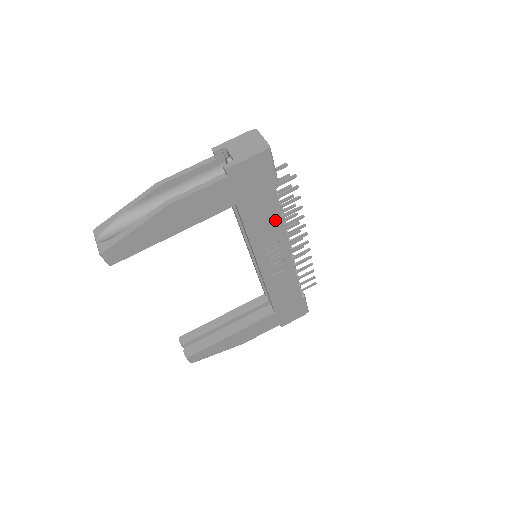
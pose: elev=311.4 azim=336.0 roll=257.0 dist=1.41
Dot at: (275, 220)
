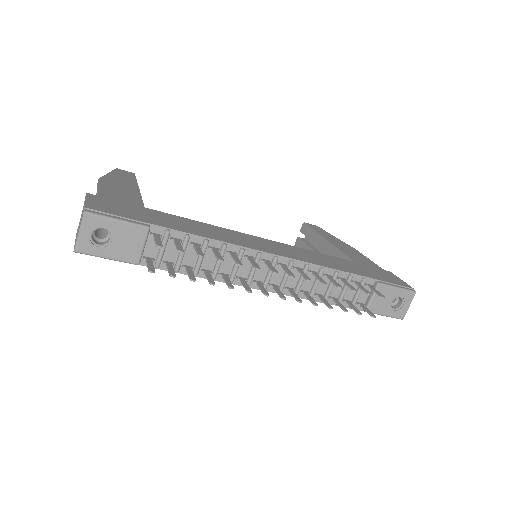
Dot at: occluded
